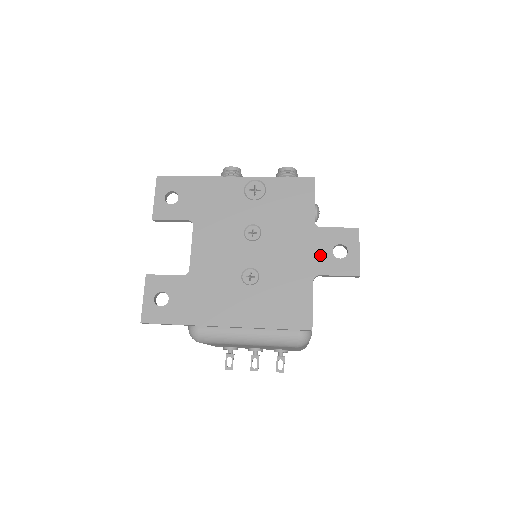
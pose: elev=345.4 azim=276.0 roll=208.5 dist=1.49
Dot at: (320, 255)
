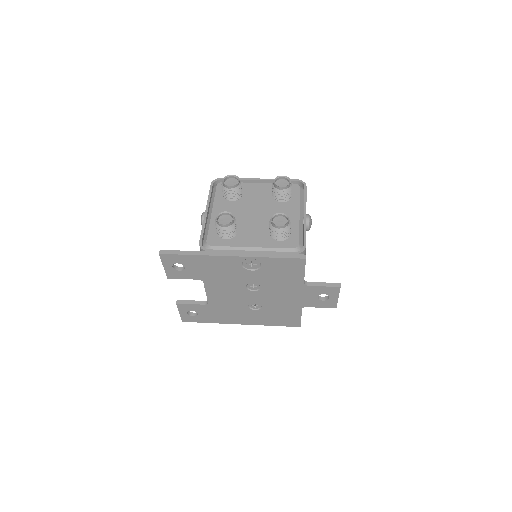
Dot at: (308, 299)
